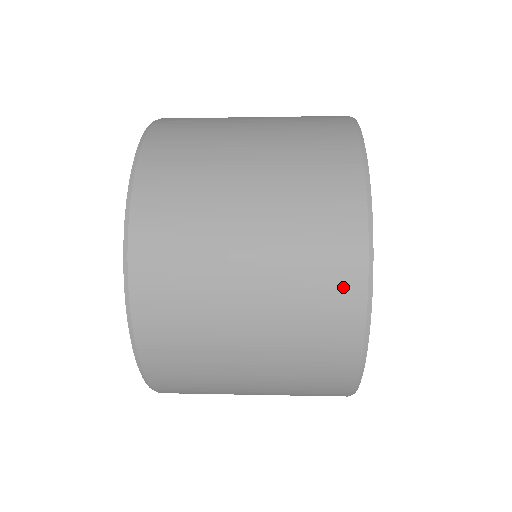
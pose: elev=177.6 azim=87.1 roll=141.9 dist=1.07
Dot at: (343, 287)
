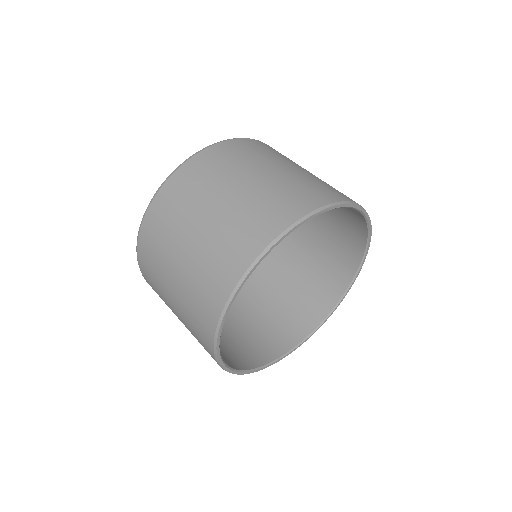
Dot at: (215, 296)
